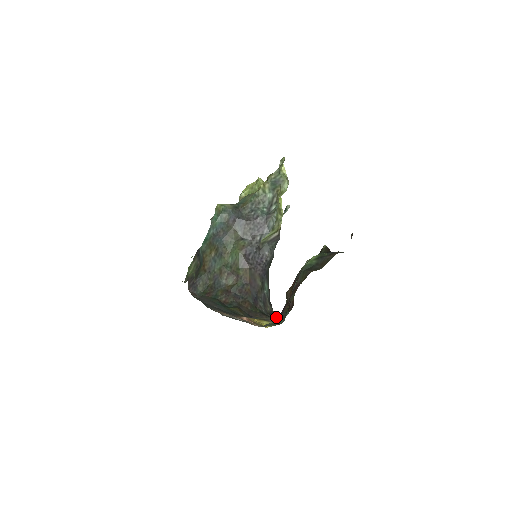
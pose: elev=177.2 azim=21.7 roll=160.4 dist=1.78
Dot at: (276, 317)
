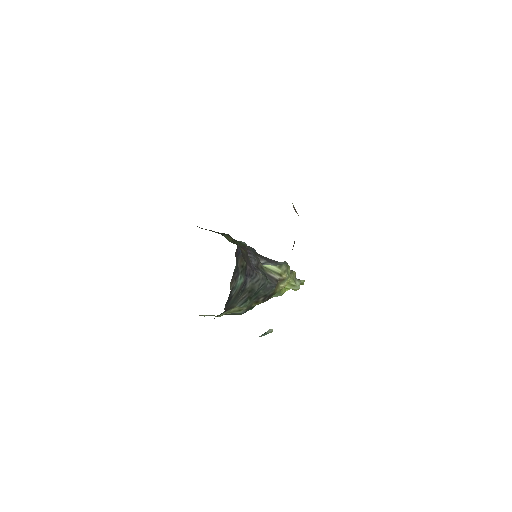
Dot at: occluded
